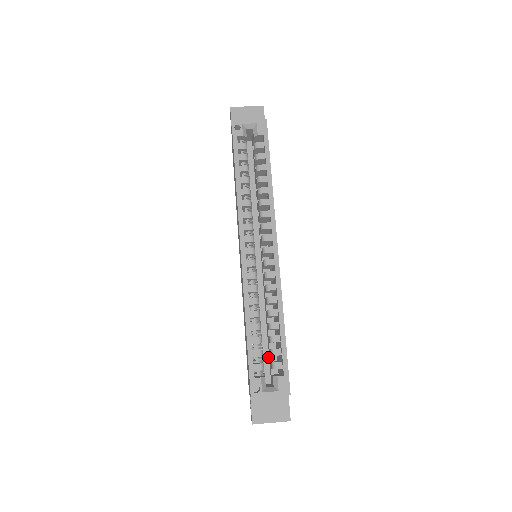
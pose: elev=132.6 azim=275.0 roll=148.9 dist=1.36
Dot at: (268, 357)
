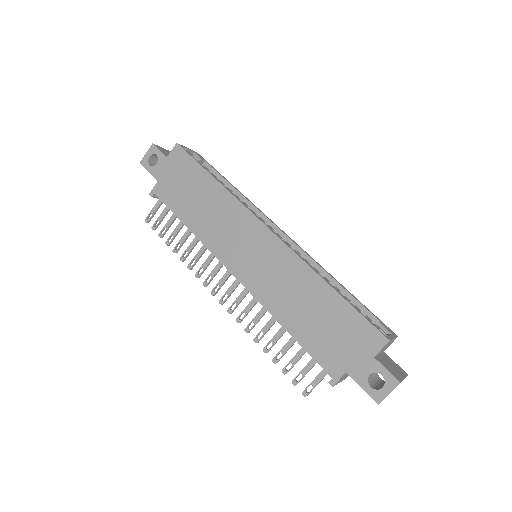
Dot at: occluded
